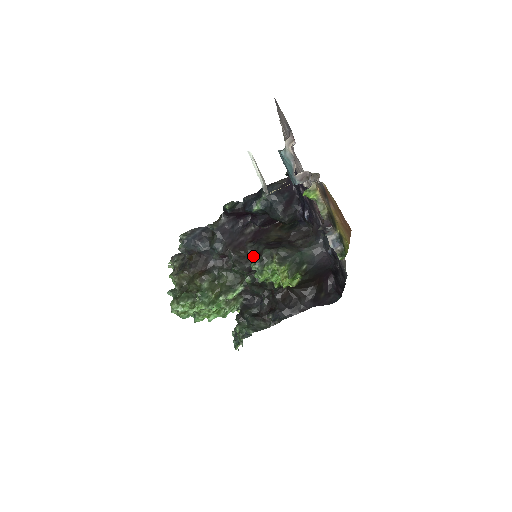
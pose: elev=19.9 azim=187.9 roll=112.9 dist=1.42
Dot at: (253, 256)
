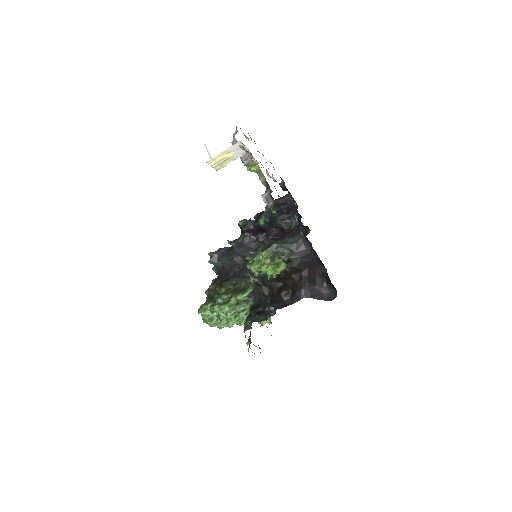
Dot at: occluded
